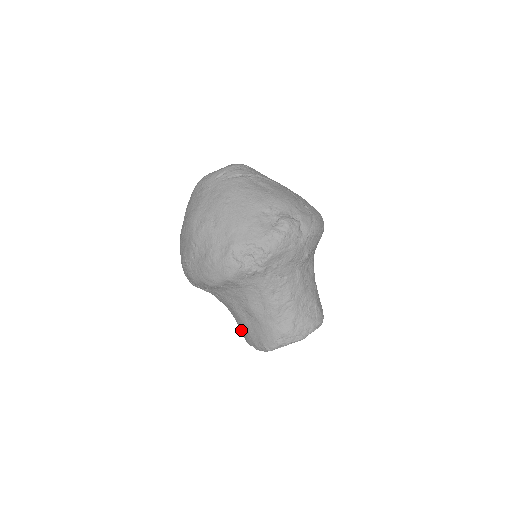
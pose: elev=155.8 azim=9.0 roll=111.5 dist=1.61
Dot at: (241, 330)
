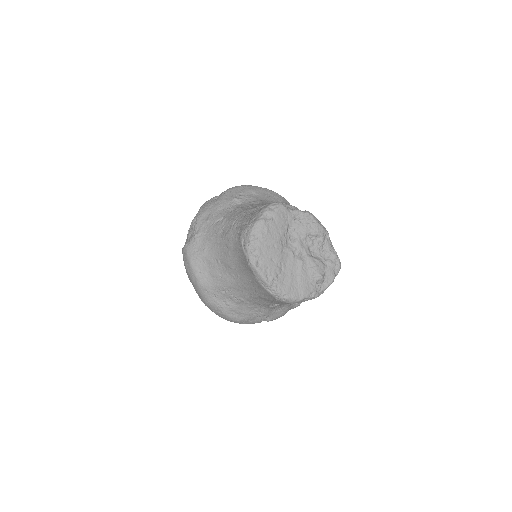
Dot at: (268, 297)
